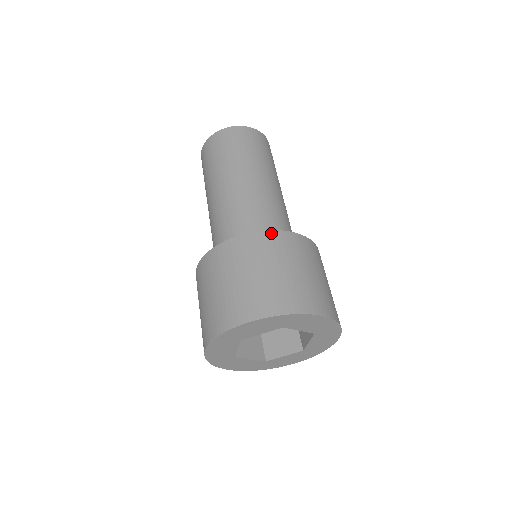
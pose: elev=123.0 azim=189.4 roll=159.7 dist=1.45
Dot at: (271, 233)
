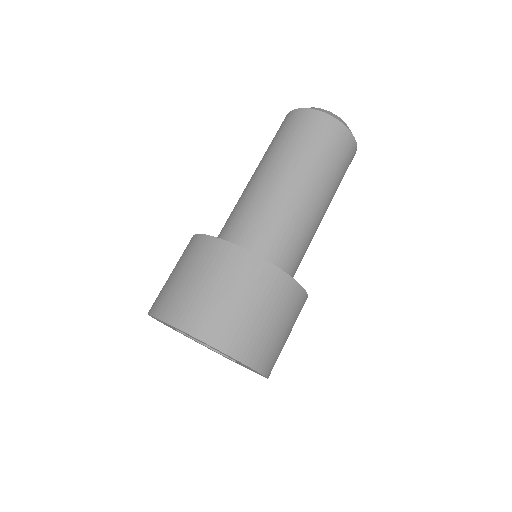
Dot at: (261, 261)
